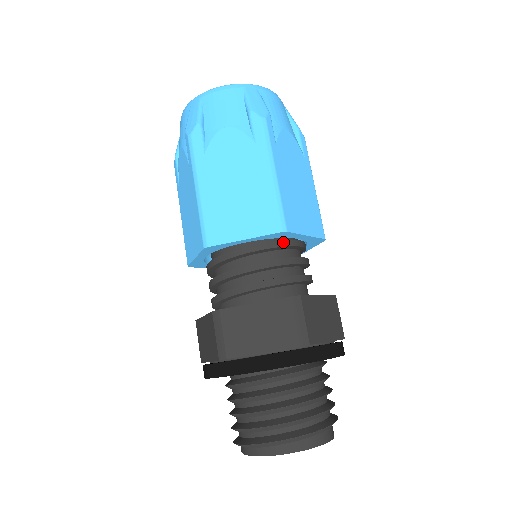
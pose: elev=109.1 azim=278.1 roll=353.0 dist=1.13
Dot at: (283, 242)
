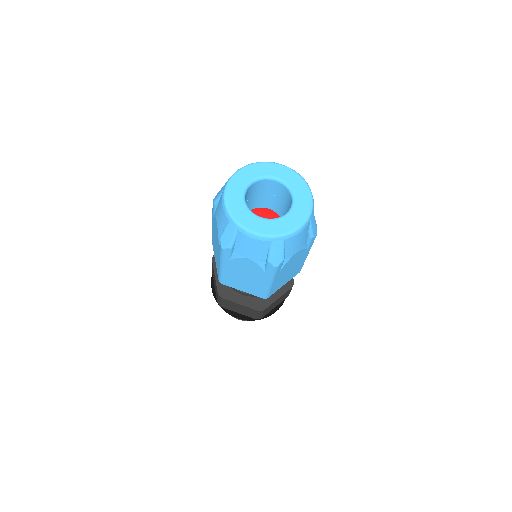
Dot at: occluded
